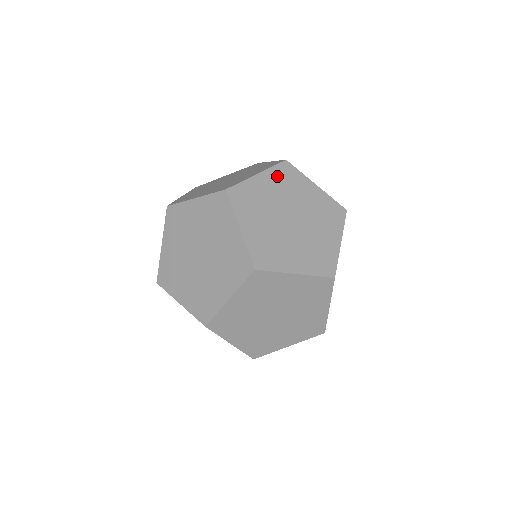
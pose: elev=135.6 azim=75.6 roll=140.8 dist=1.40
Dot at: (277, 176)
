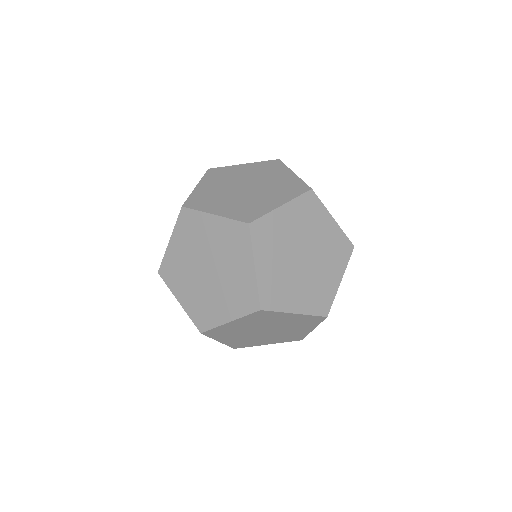
Dot at: (250, 319)
